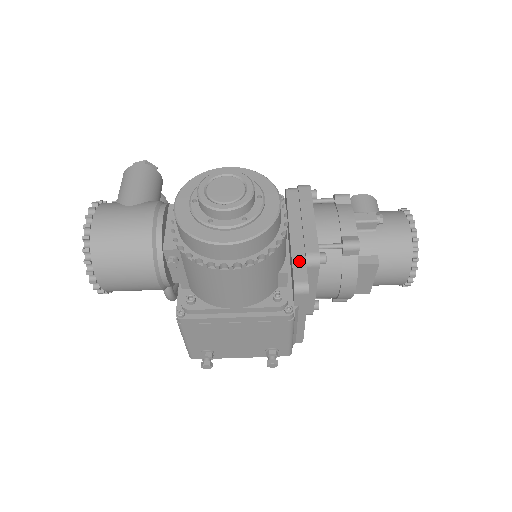
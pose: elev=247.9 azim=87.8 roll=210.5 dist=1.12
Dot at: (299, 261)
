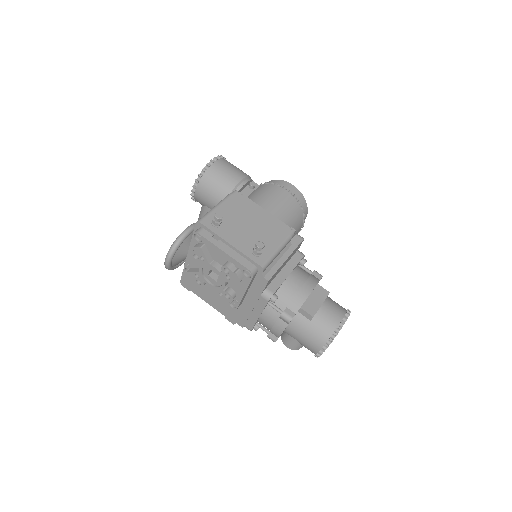
Dot at: occluded
